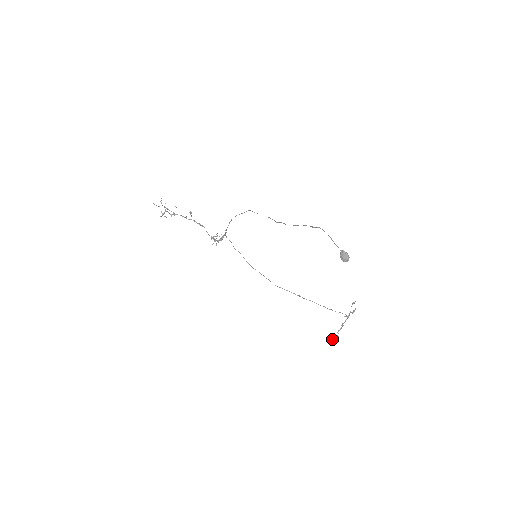
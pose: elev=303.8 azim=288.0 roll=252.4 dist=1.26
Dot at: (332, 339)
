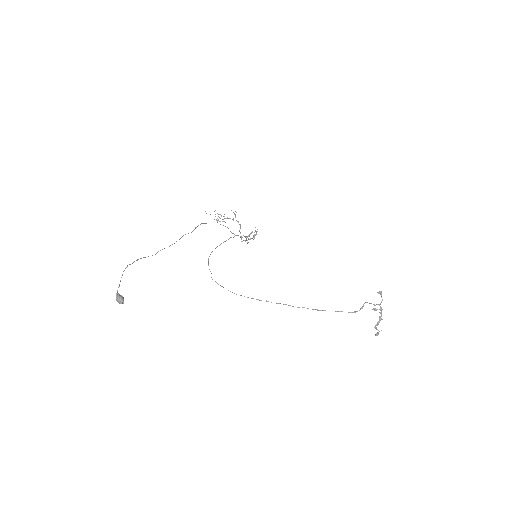
Dot at: (376, 334)
